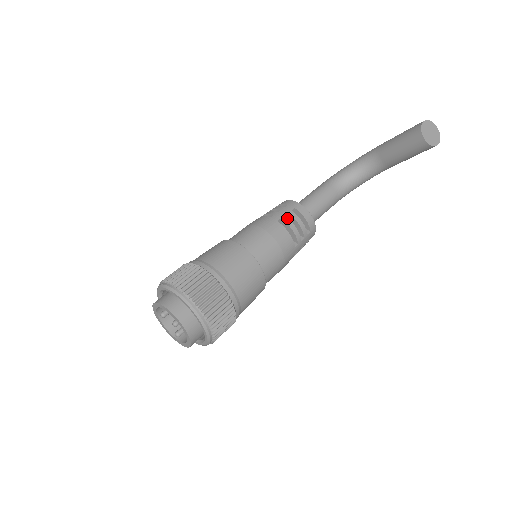
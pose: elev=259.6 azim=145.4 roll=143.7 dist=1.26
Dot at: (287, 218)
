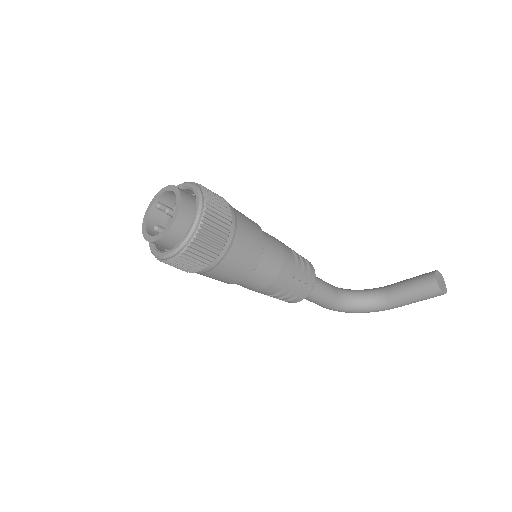
Dot at: (298, 255)
